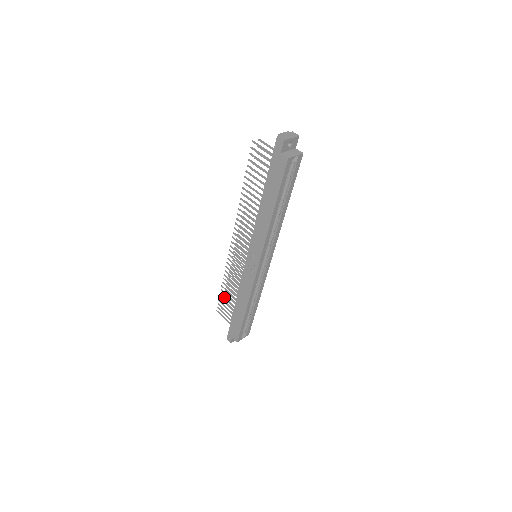
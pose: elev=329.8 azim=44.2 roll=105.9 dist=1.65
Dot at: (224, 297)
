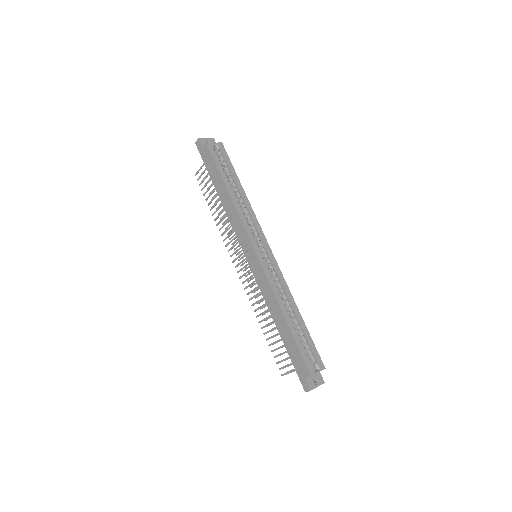
Dot at: (273, 344)
